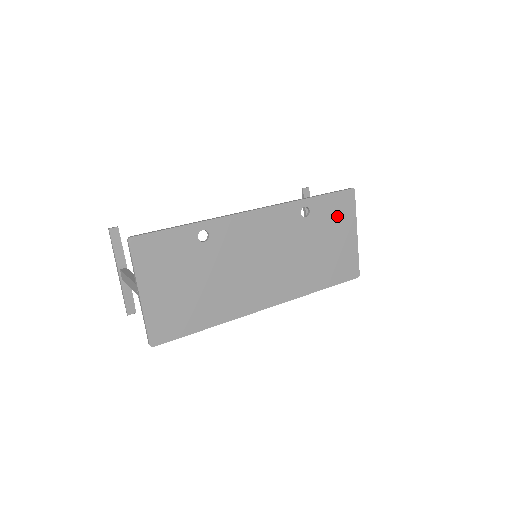
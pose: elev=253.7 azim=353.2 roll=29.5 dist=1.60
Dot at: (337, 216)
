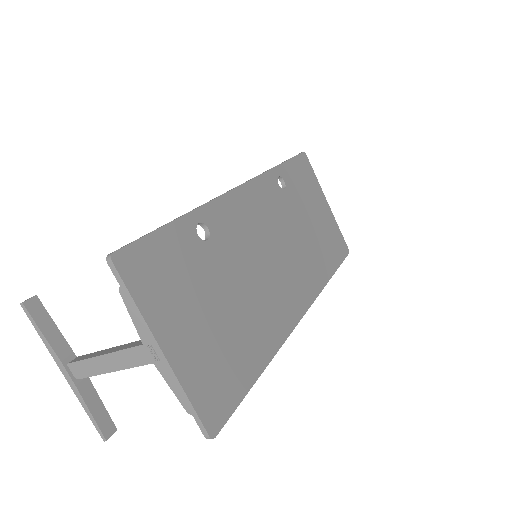
Dot at: (306, 185)
